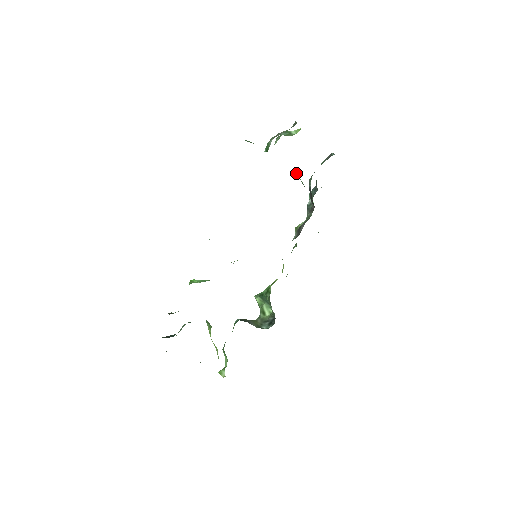
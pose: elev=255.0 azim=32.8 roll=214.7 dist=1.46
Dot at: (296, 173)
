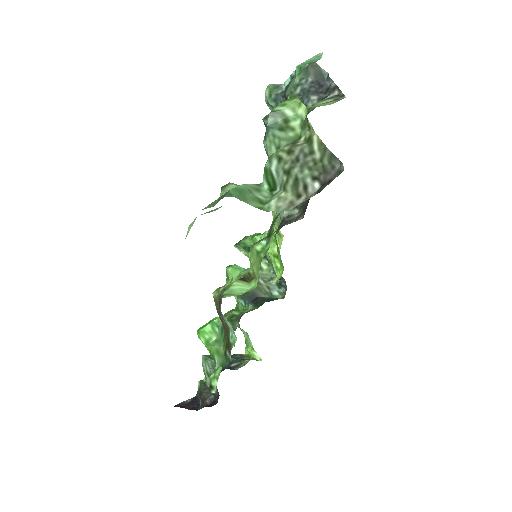
Dot at: occluded
